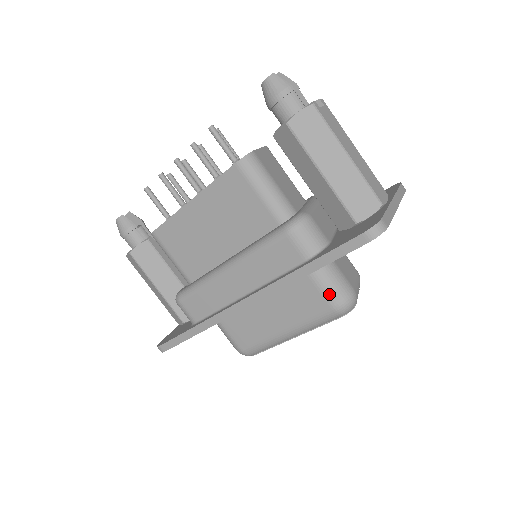
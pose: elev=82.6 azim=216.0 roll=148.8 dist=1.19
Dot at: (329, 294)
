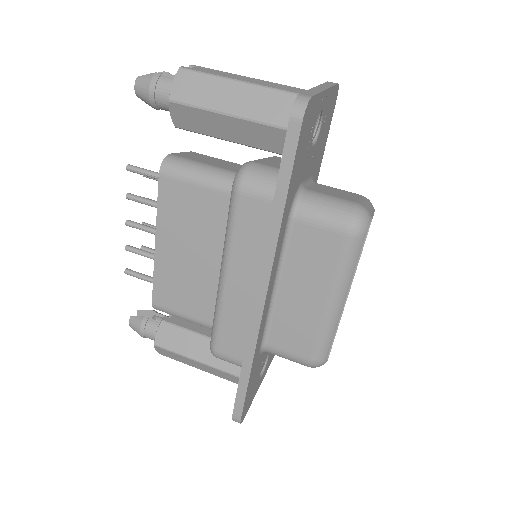
Dot at: (330, 222)
